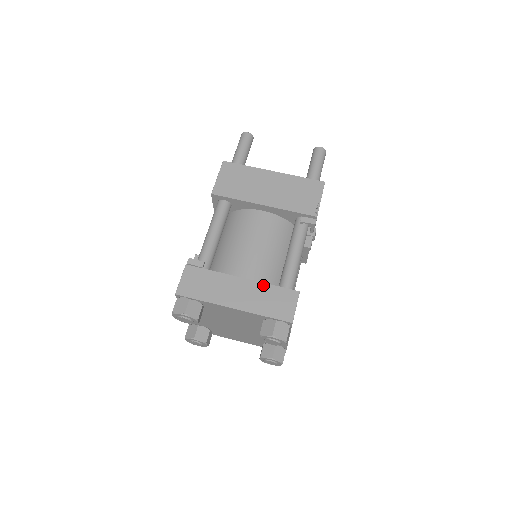
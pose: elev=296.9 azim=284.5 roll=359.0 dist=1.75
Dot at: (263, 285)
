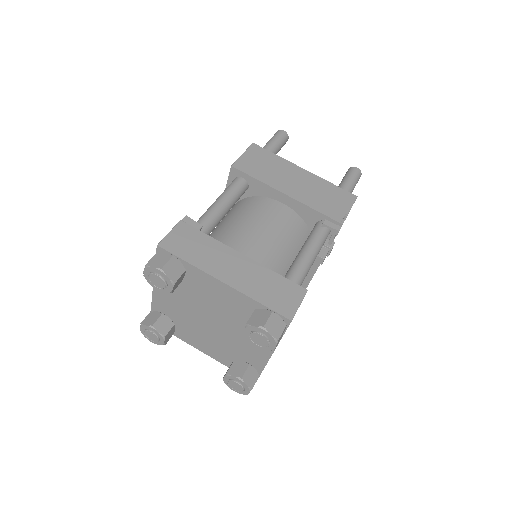
Dot at: (266, 270)
